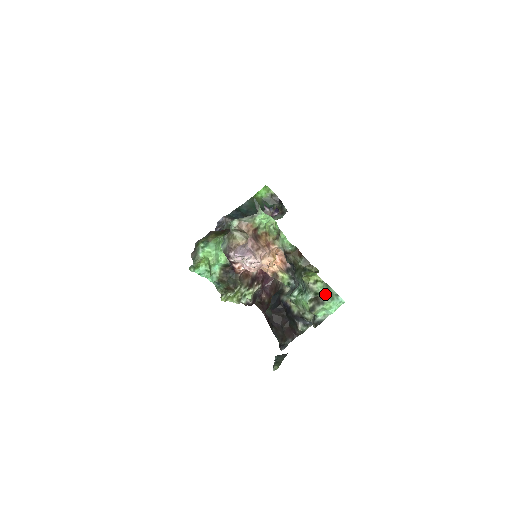
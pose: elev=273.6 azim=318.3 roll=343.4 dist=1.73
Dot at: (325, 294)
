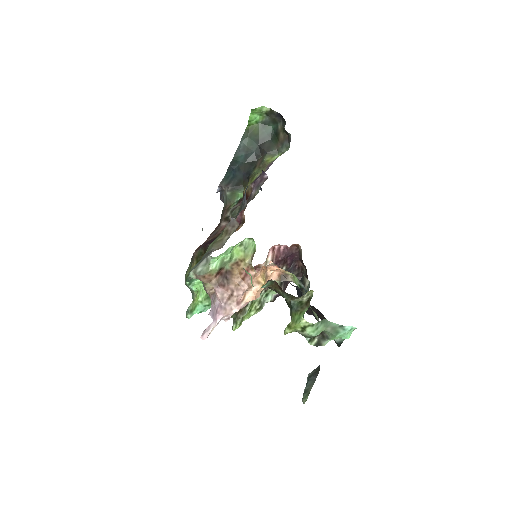
Dot at: (325, 331)
